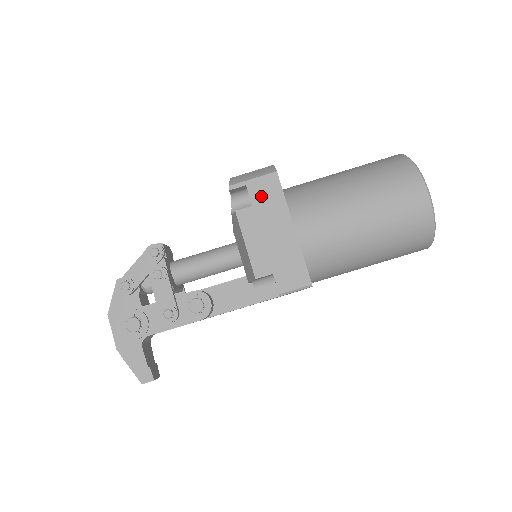
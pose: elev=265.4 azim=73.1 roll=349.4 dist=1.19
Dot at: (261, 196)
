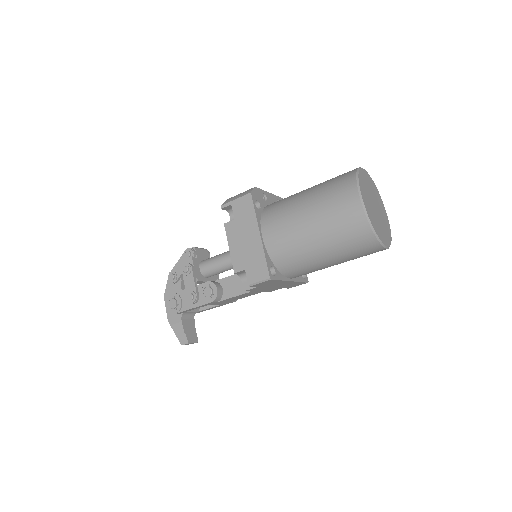
Dot at: (240, 212)
